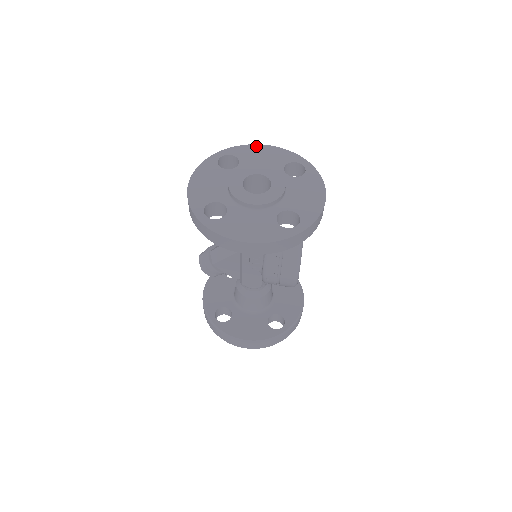
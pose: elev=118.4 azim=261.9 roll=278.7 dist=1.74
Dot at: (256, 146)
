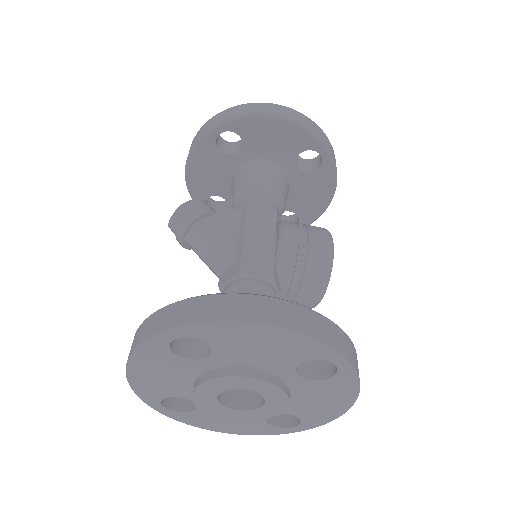
Dot at: (248, 327)
